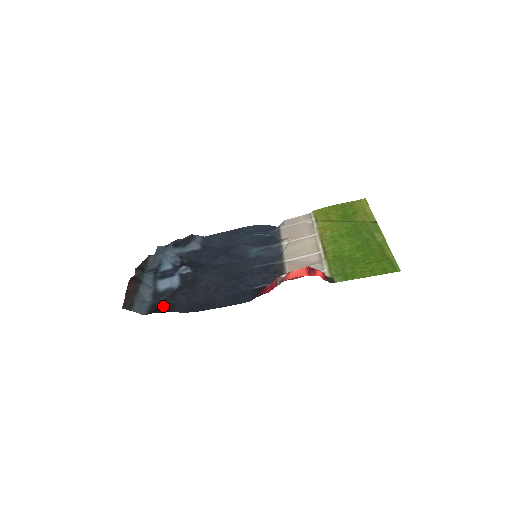
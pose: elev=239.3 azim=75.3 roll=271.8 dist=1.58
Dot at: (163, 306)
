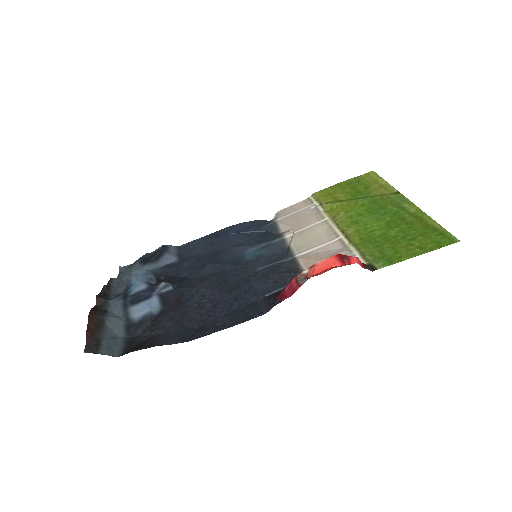
Dot at: (143, 340)
